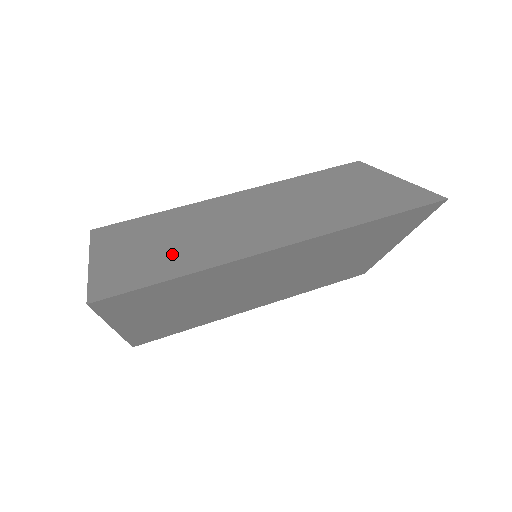
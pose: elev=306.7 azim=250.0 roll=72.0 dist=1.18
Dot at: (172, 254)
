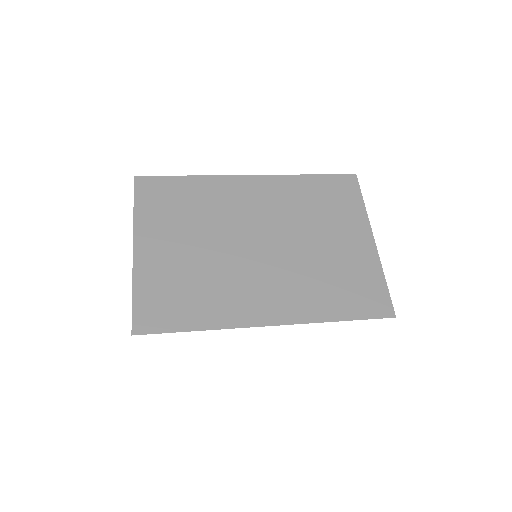
Dot at: occluded
